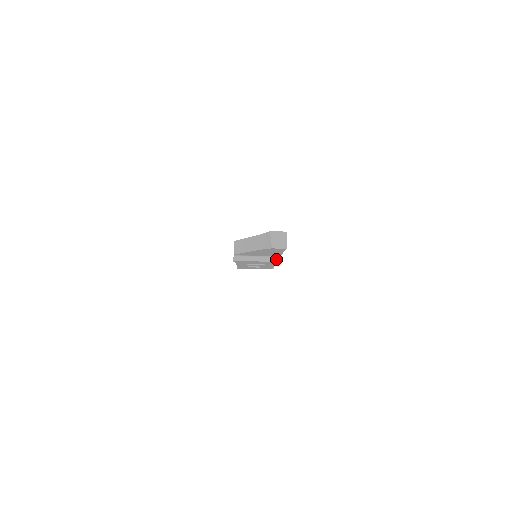
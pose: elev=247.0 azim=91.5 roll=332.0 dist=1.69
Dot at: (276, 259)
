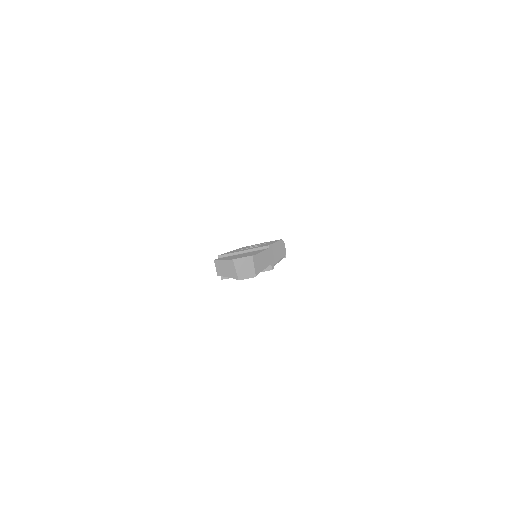
Dot at: (267, 268)
